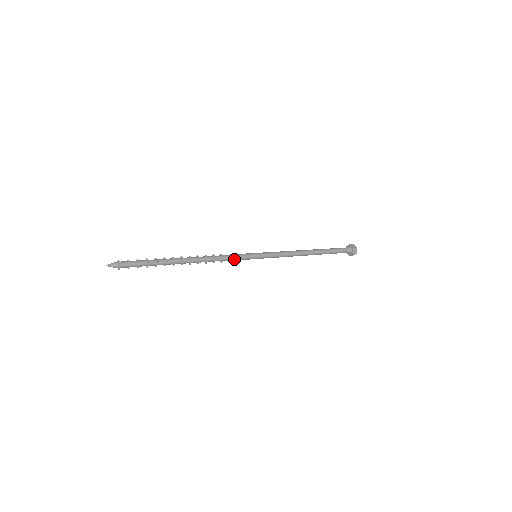
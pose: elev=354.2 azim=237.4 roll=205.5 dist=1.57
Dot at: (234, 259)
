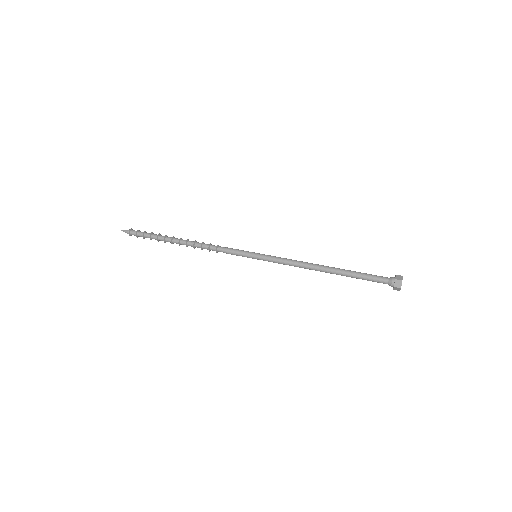
Dot at: occluded
